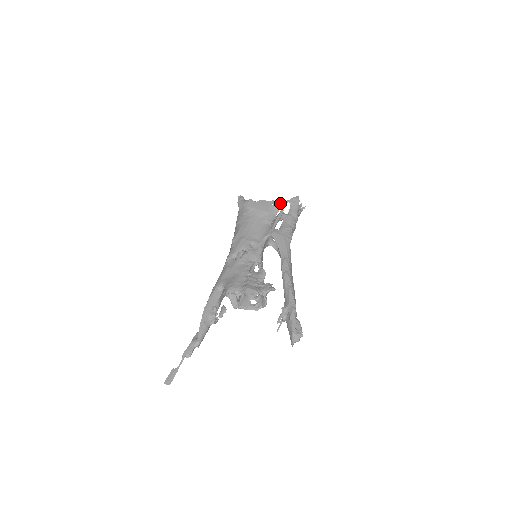
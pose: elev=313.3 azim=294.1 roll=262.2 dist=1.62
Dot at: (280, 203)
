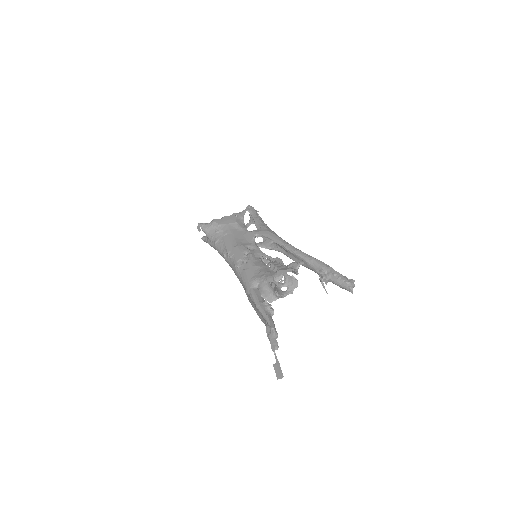
Dot at: (241, 213)
